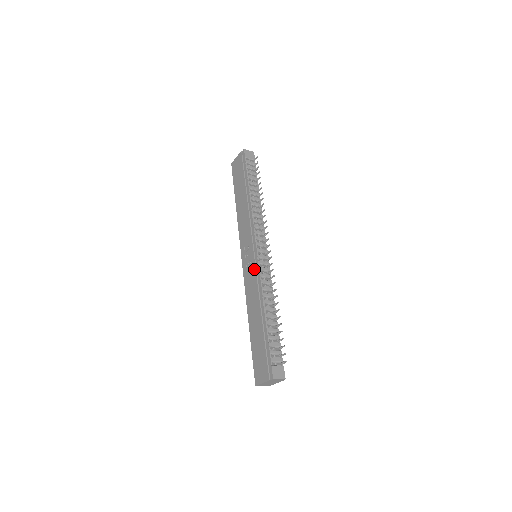
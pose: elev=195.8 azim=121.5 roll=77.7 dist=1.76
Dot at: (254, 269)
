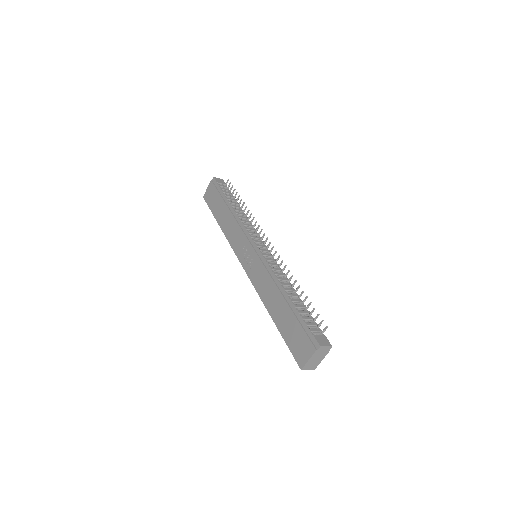
Dot at: (260, 262)
